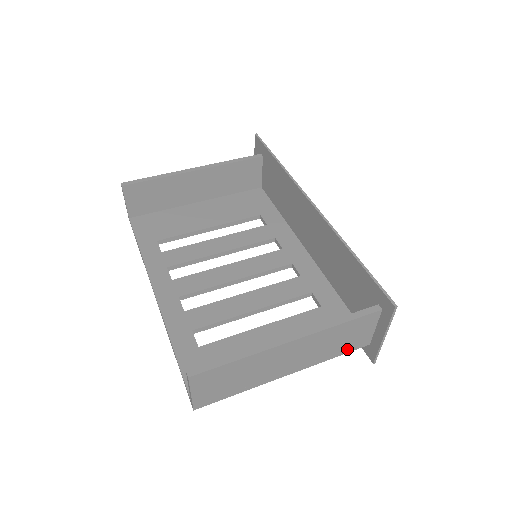
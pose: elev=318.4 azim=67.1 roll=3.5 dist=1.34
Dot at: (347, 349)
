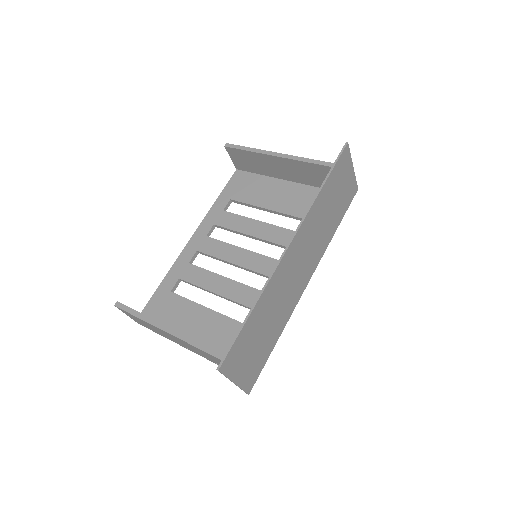
Dot at: occluded
